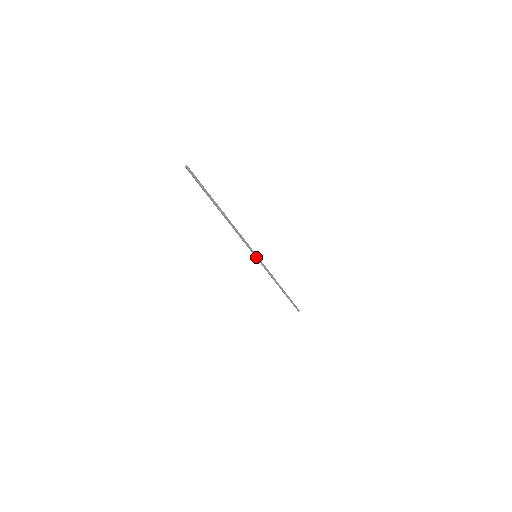
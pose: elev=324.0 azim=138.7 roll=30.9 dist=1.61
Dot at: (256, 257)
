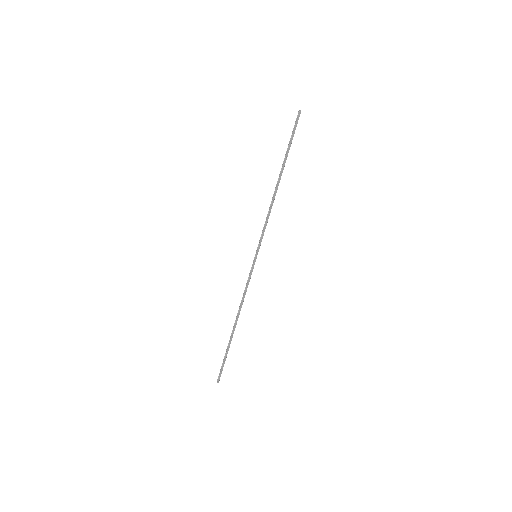
Dot at: (255, 257)
